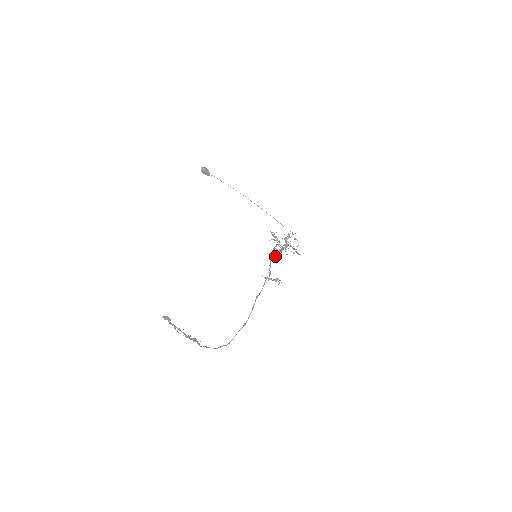
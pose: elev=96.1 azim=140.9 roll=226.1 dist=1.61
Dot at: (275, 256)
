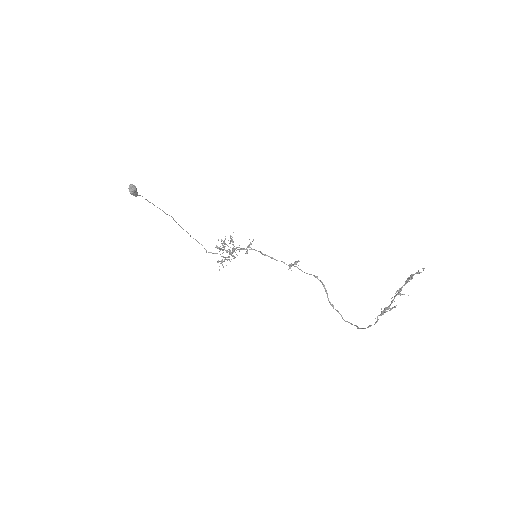
Dot at: occluded
